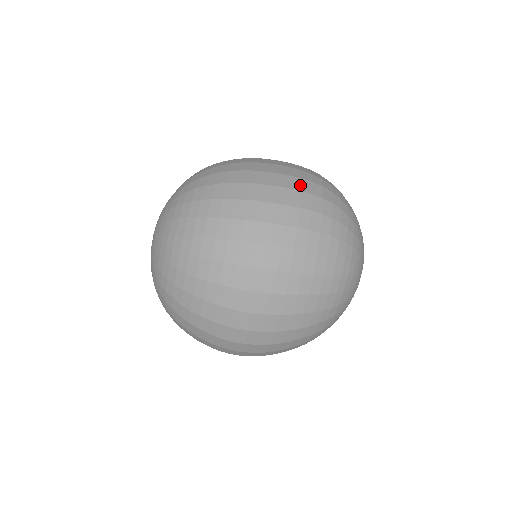
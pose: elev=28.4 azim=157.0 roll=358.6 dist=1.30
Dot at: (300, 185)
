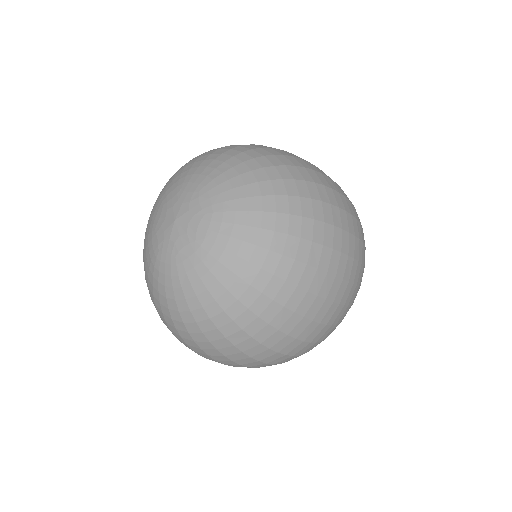
Dot at: occluded
